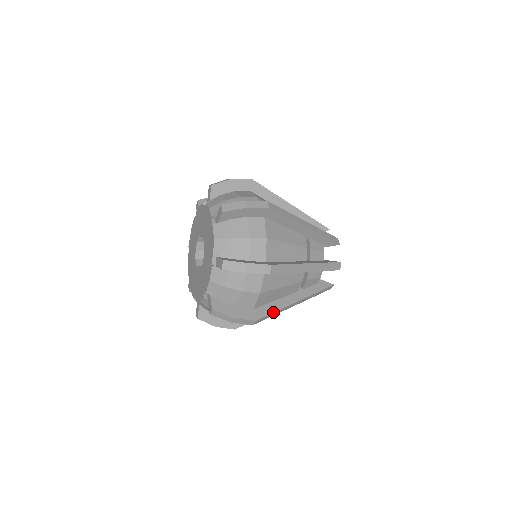
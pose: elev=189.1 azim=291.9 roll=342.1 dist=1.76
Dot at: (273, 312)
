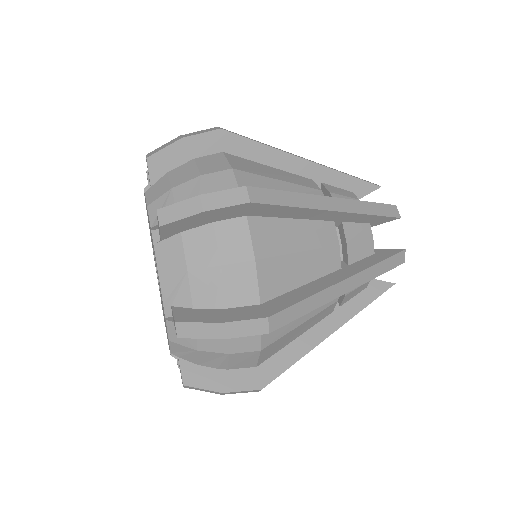
Dot at: occluded
